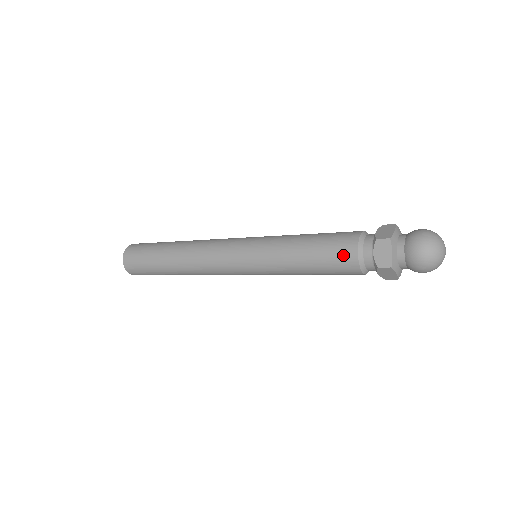
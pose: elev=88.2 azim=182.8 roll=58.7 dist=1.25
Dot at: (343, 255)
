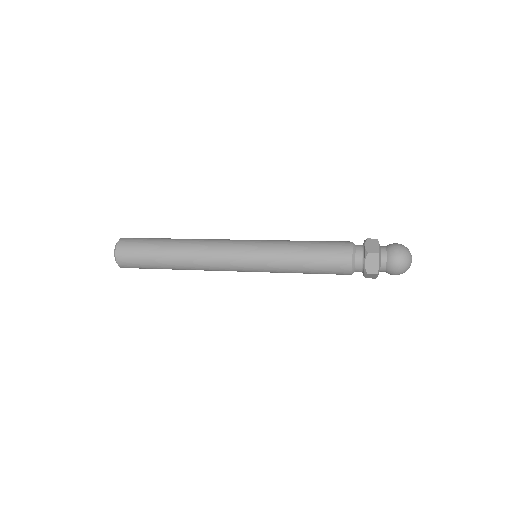
Dot at: (341, 246)
